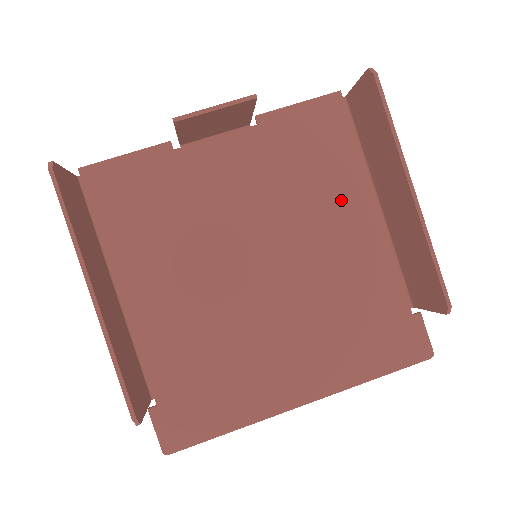
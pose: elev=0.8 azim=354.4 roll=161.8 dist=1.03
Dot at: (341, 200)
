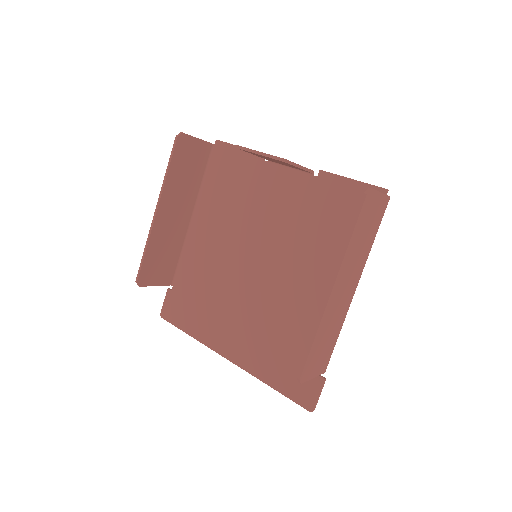
Dot at: (331, 264)
